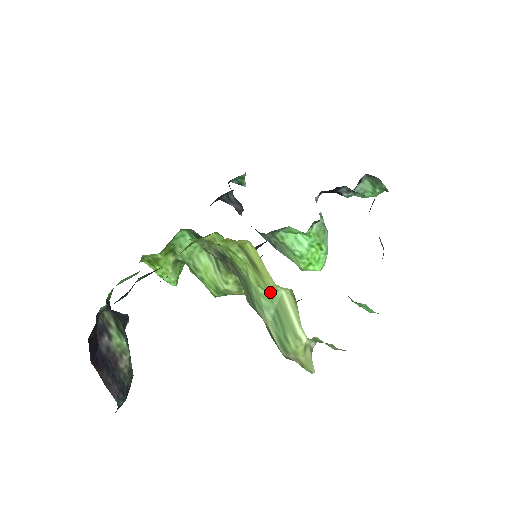
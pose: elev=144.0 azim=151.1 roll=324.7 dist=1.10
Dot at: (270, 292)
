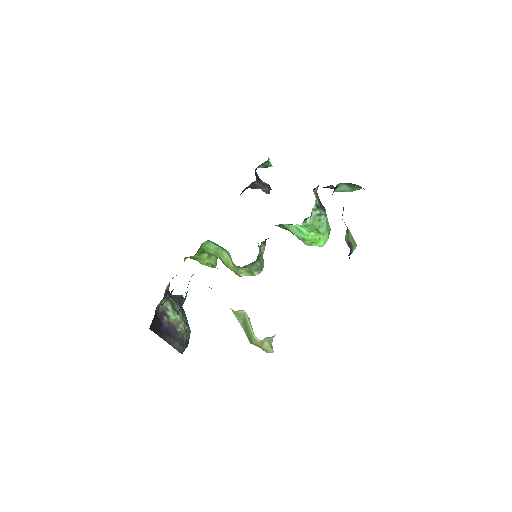
Dot at: (237, 311)
